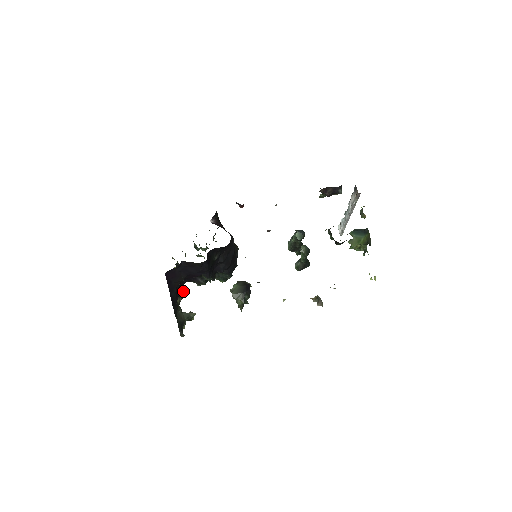
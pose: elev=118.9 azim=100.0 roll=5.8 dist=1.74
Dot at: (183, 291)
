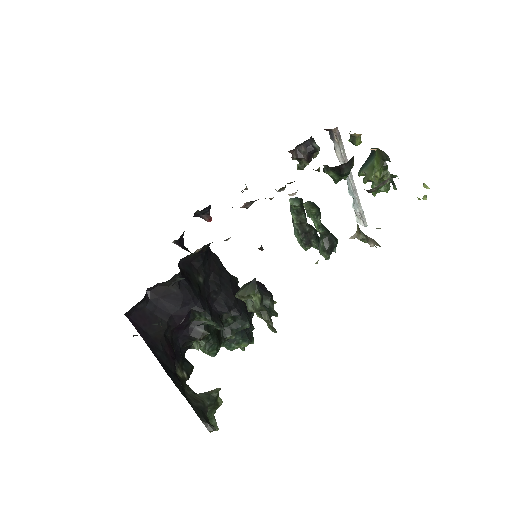
Dot at: (184, 362)
